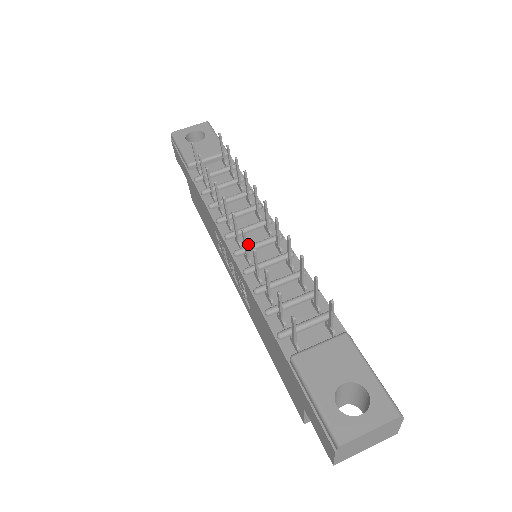
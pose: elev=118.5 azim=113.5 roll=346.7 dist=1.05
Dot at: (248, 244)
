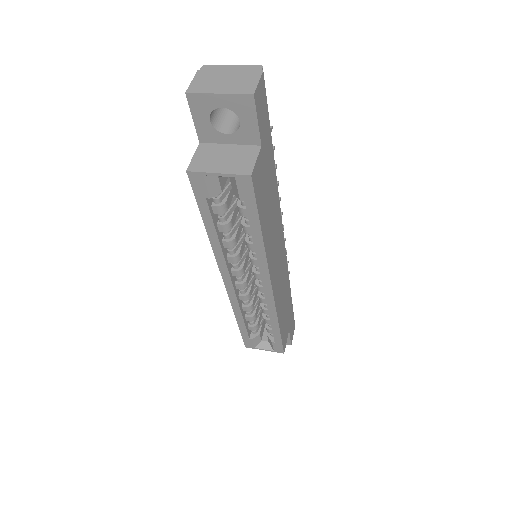
Dot at: occluded
